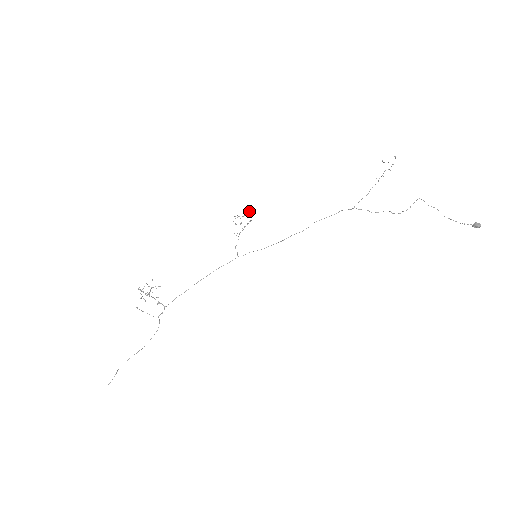
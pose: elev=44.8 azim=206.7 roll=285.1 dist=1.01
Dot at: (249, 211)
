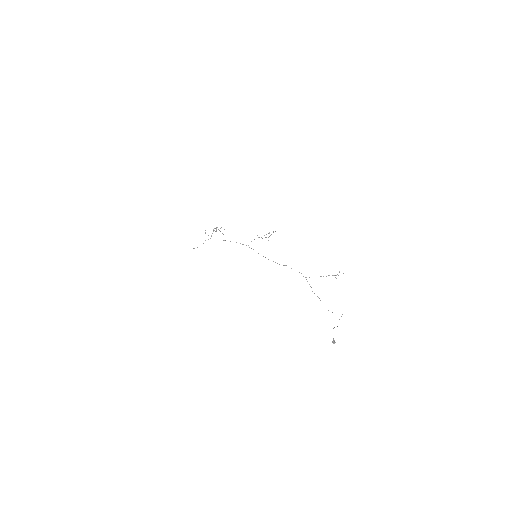
Dot at: occluded
